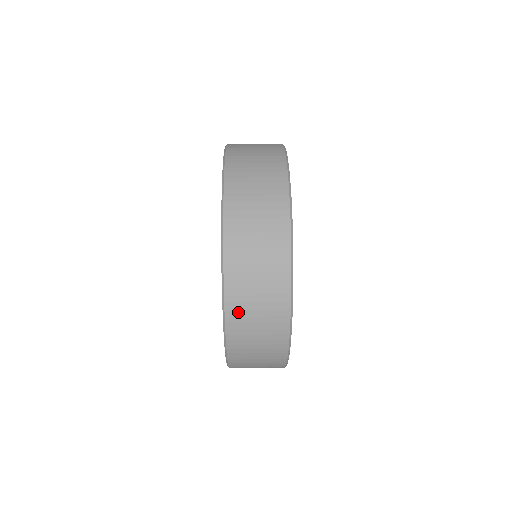
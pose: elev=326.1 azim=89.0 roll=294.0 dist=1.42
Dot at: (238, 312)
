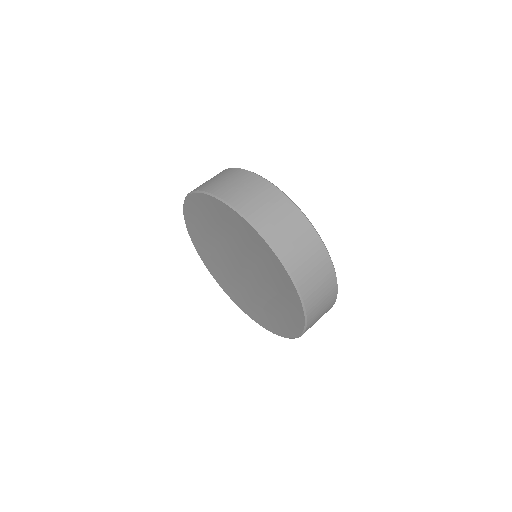
Dot at: occluded
